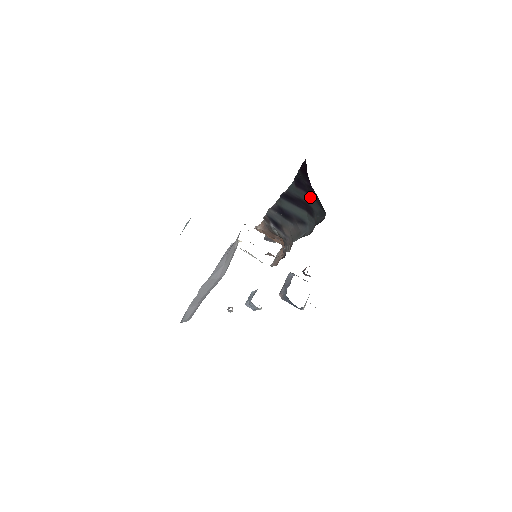
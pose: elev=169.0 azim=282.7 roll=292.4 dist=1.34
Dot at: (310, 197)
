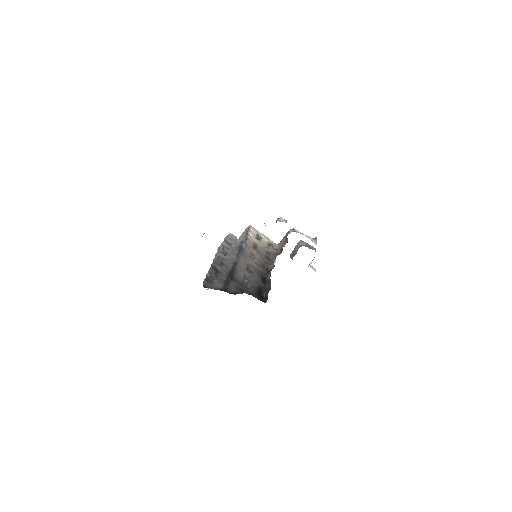
Dot at: occluded
